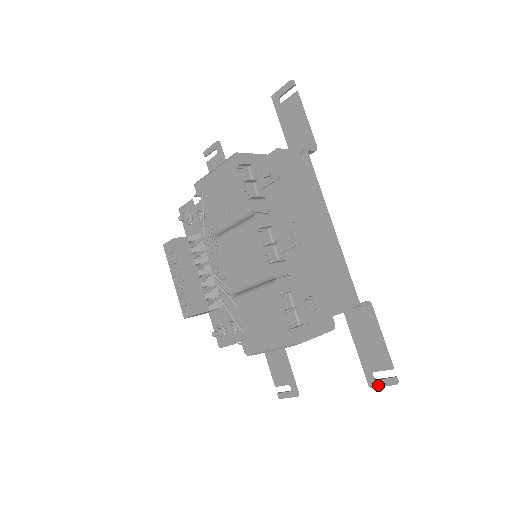
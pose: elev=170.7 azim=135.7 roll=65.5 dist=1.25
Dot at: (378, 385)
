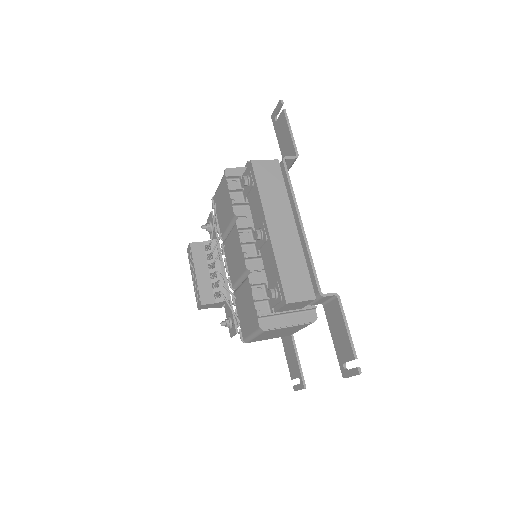
Dot at: (348, 375)
